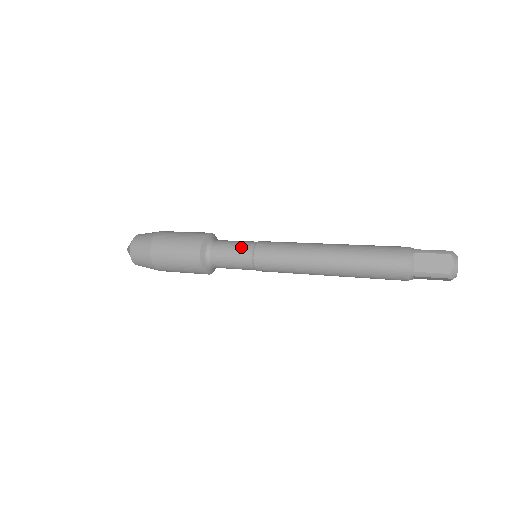
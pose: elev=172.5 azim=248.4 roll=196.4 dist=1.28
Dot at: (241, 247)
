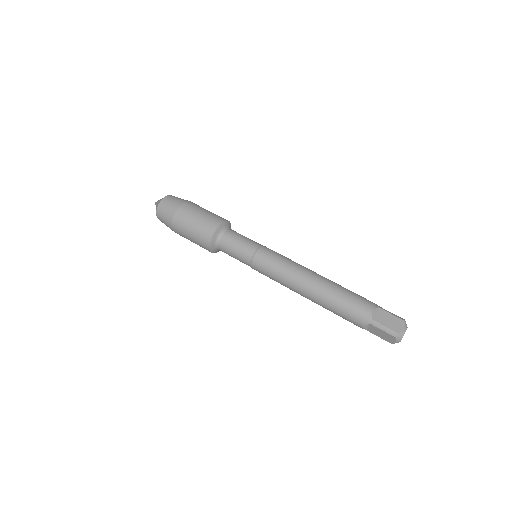
Dot at: (241, 257)
